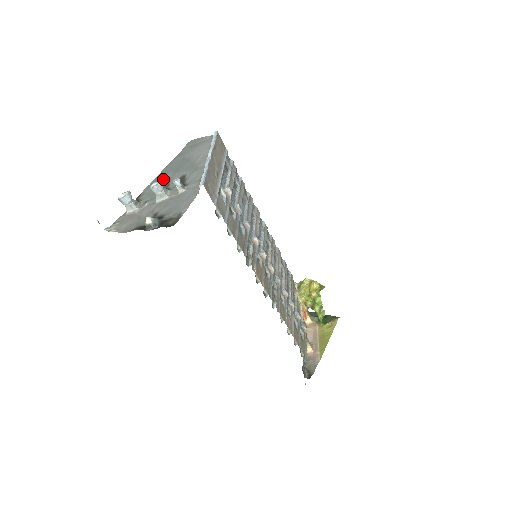
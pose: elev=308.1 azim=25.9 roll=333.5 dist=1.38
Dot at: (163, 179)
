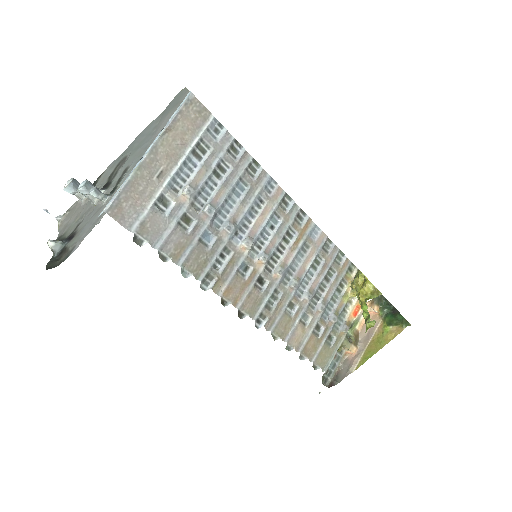
Dot at: (123, 159)
